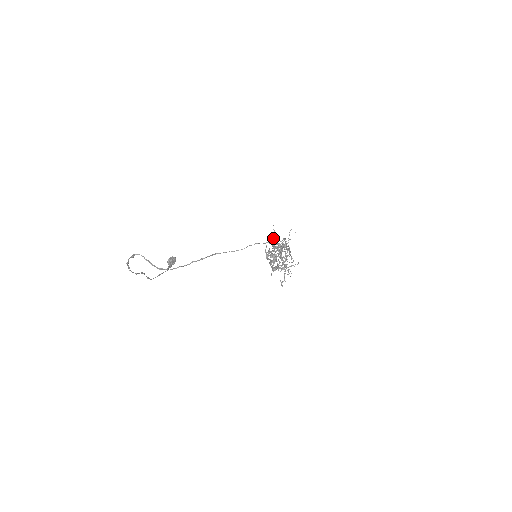
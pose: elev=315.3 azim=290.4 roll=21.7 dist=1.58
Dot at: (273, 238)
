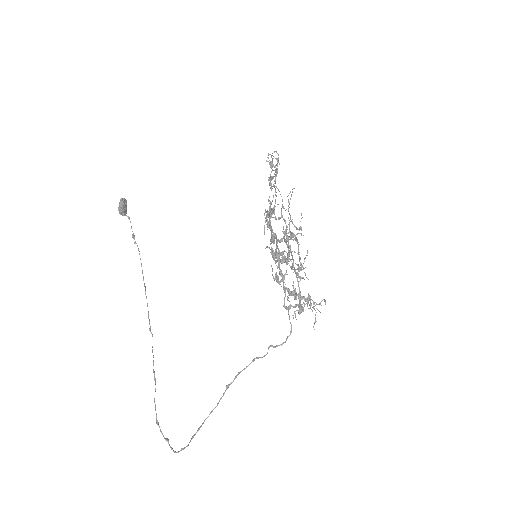
Dot at: (269, 224)
